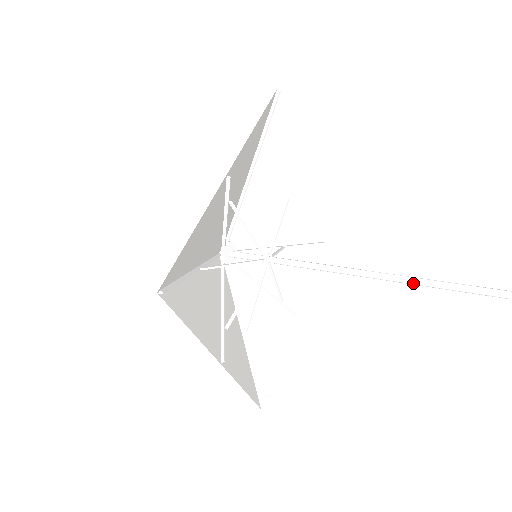
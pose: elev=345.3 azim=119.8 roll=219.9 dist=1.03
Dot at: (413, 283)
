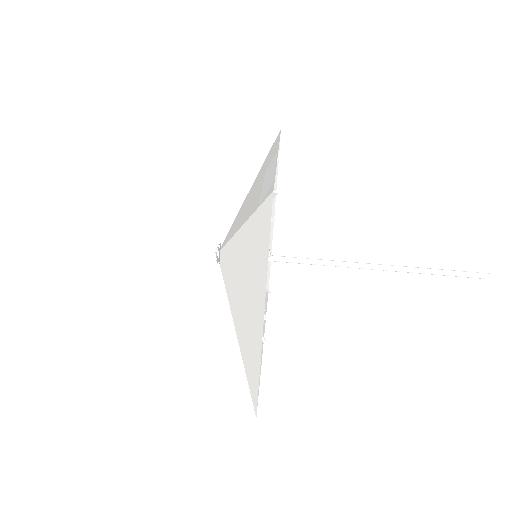
Dot at: occluded
